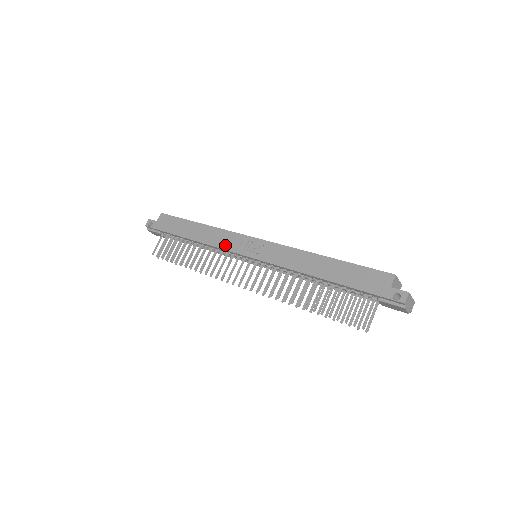
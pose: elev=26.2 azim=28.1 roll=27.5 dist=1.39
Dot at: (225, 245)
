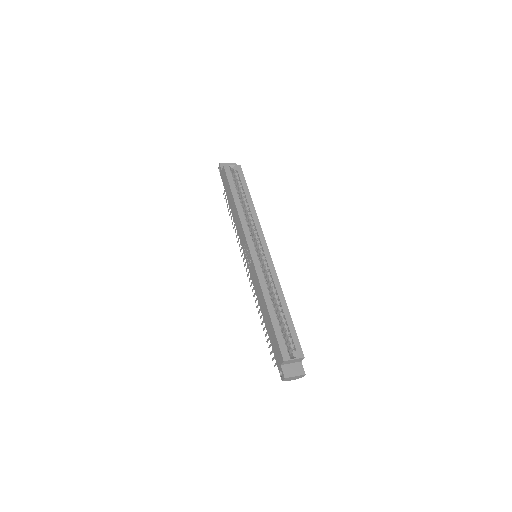
Dot at: (240, 237)
